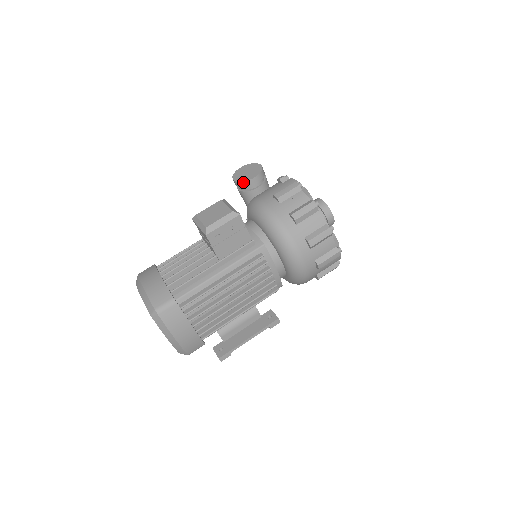
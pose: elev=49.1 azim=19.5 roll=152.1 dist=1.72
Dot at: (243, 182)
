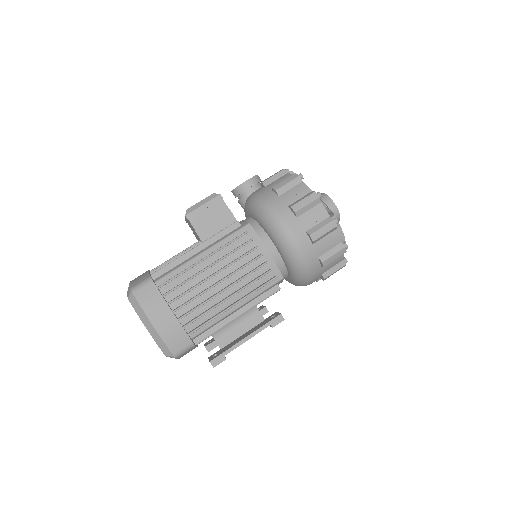
Dot at: (237, 187)
